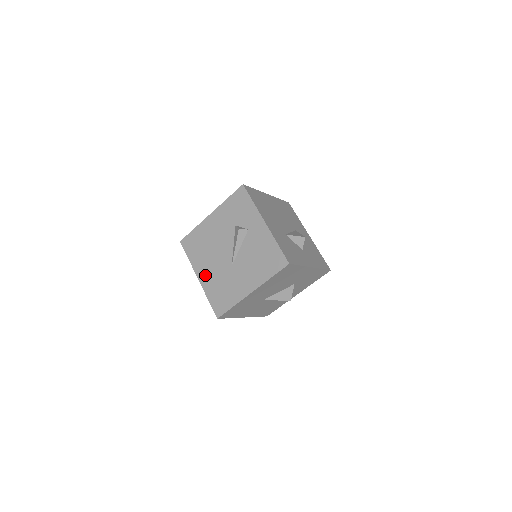
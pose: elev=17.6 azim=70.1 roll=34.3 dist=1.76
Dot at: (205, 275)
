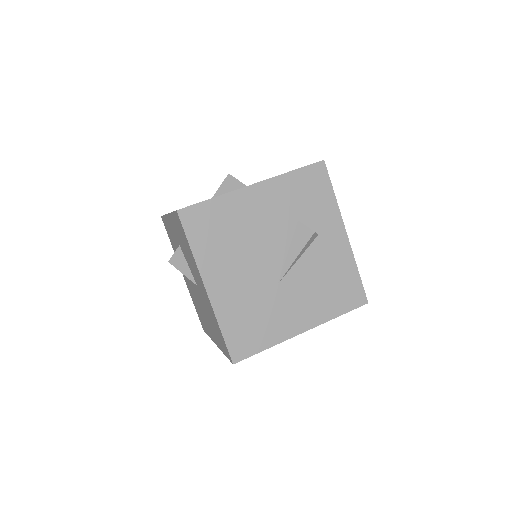
Dot at: (223, 287)
